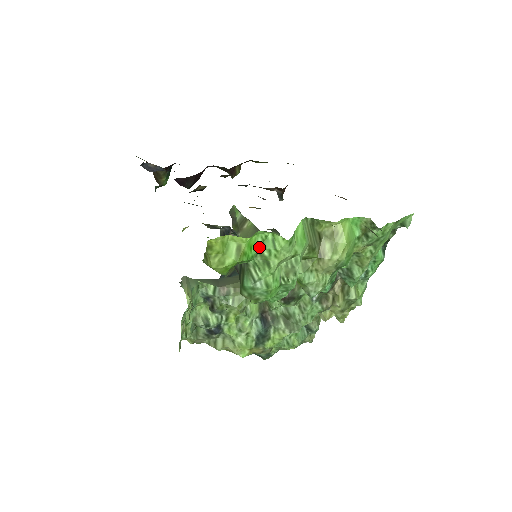
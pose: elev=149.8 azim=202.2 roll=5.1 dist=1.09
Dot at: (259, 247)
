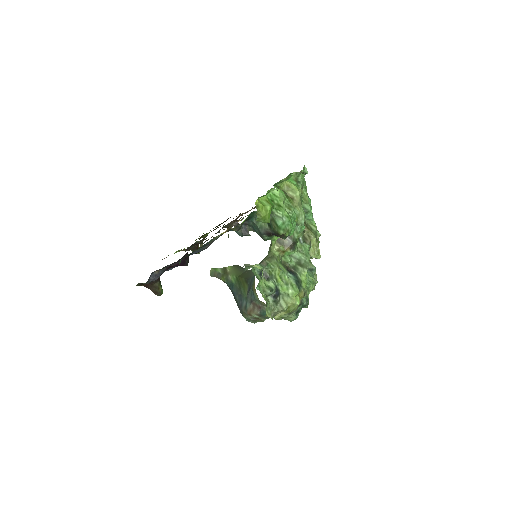
Dot at: (271, 201)
